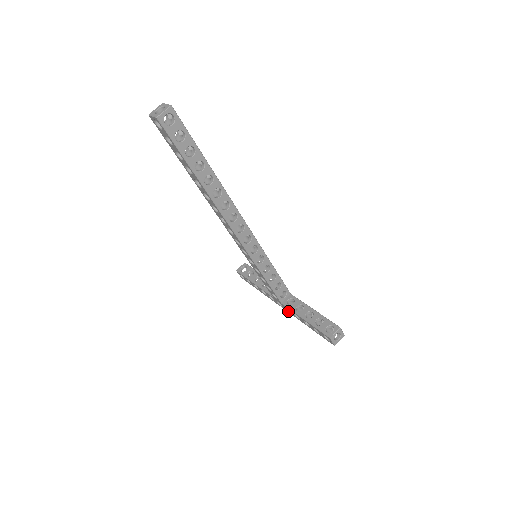
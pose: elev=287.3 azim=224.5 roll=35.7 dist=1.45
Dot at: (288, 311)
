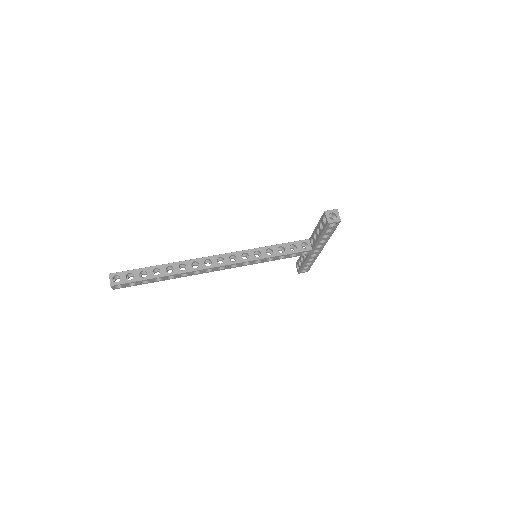
Dot at: (322, 247)
